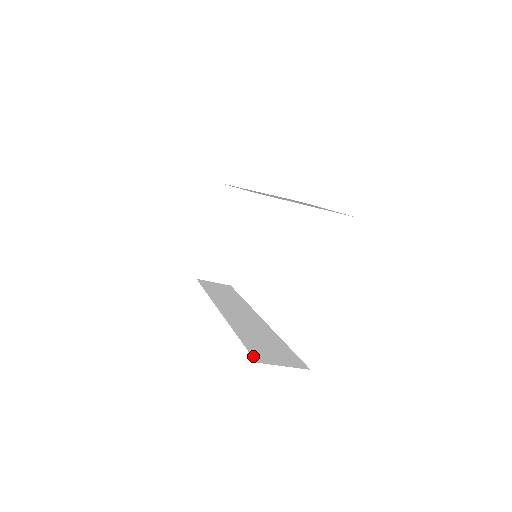
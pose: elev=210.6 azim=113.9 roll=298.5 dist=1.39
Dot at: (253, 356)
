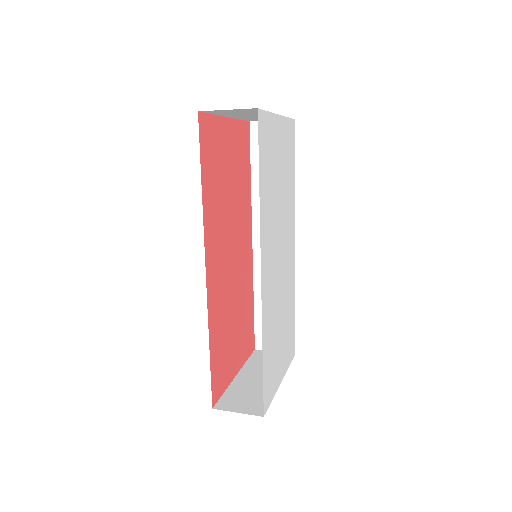
Dot at: (255, 340)
